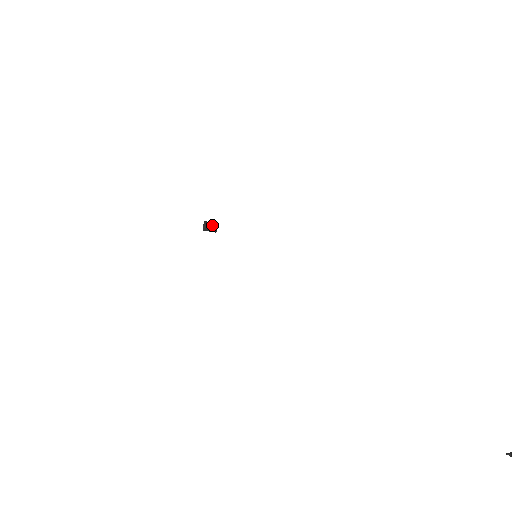
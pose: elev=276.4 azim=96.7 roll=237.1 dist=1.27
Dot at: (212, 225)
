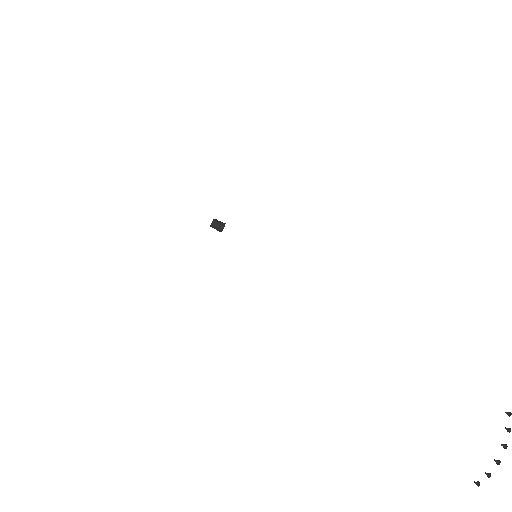
Dot at: (221, 223)
